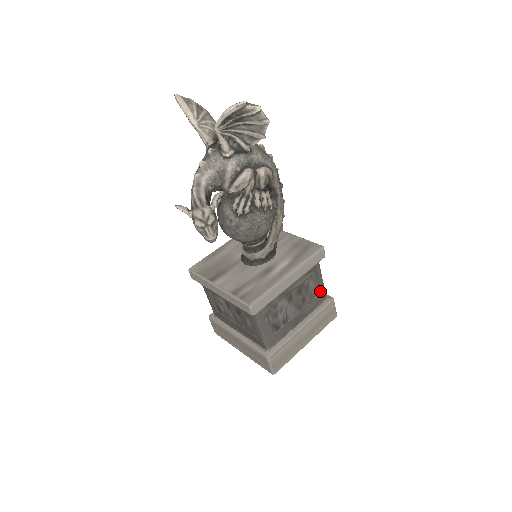
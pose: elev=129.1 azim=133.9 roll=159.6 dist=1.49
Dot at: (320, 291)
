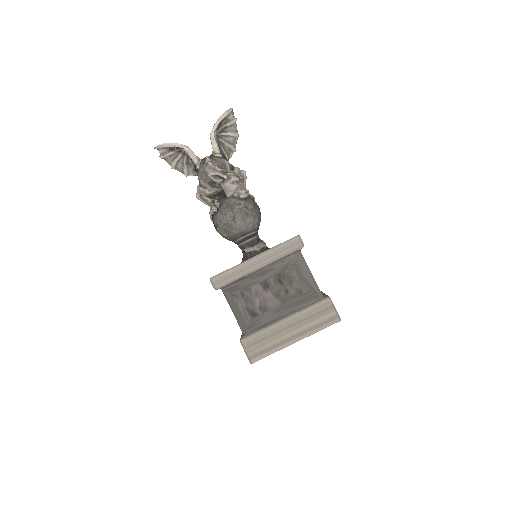
Dot at: occluded
